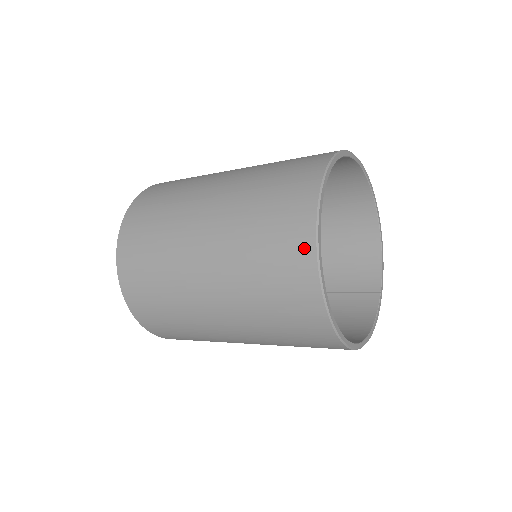
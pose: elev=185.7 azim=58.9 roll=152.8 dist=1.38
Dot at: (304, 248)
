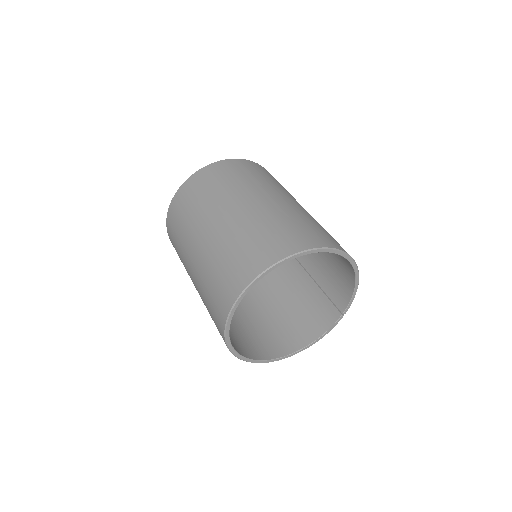
Dot at: (221, 330)
